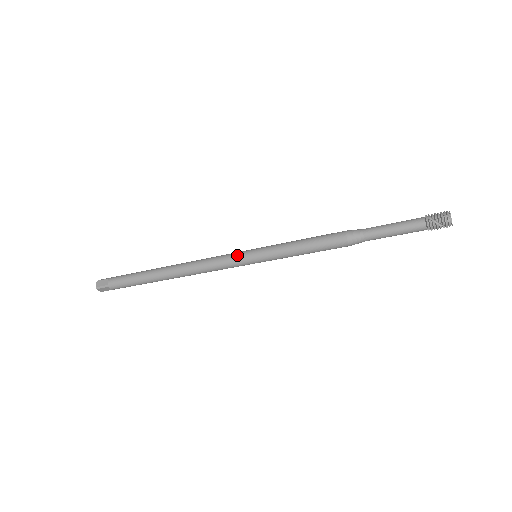
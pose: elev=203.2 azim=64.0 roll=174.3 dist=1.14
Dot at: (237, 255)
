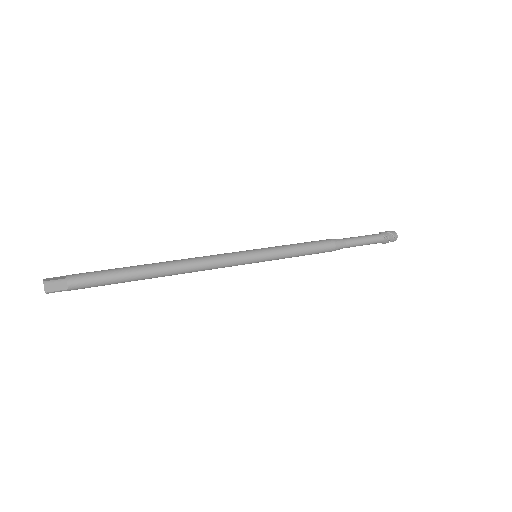
Dot at: (243, 259)
